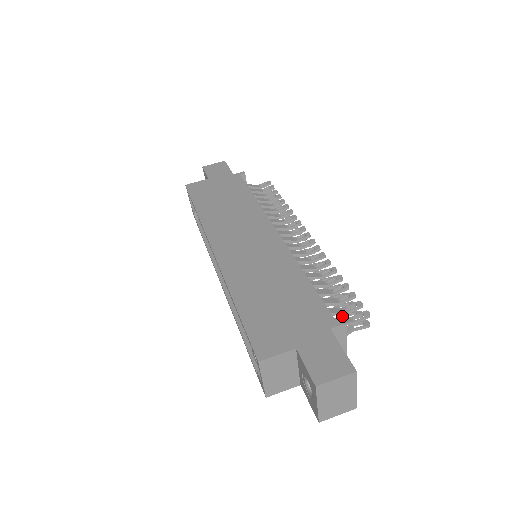
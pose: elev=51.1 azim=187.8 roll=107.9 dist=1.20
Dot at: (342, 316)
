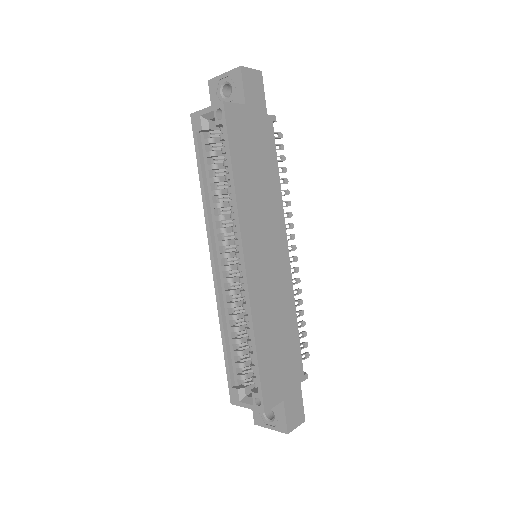
Dot at: occluded
